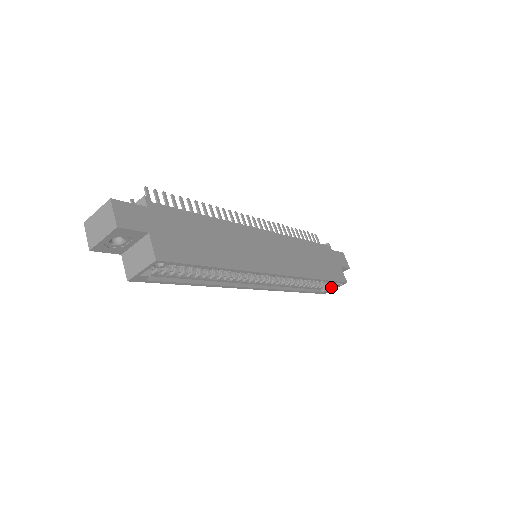
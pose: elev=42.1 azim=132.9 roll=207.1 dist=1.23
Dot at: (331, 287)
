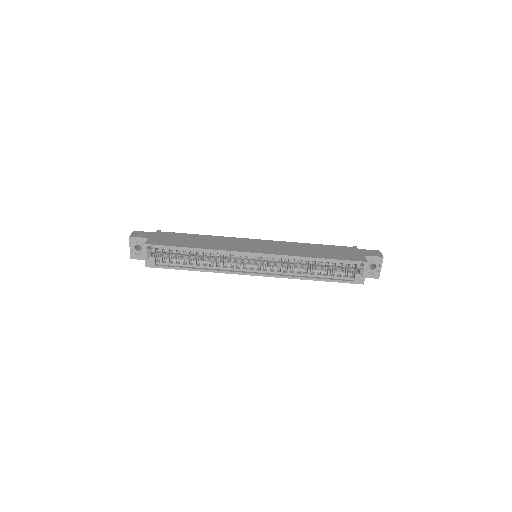
Dot at: (360, 274)
